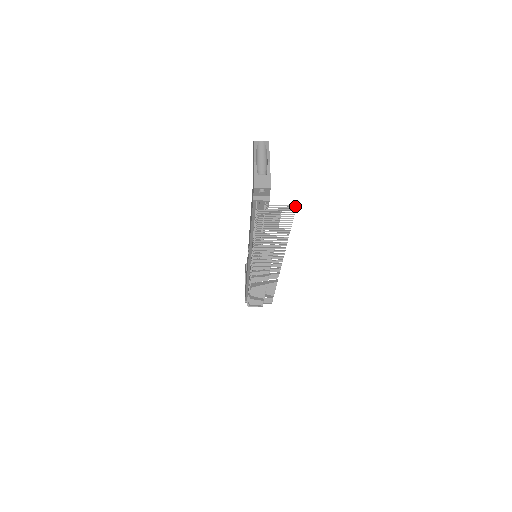
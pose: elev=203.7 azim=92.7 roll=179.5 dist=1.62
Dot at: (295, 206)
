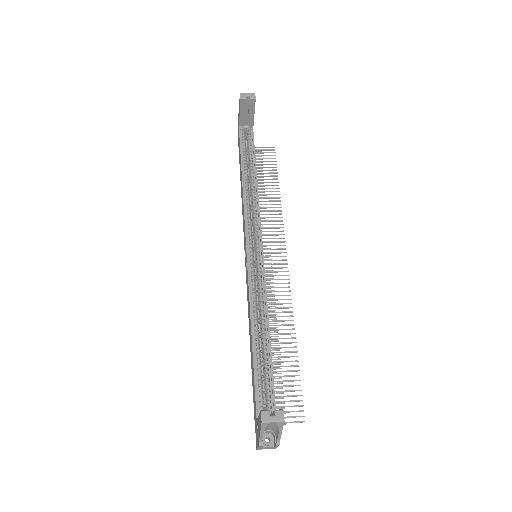
Dot at: occluded
